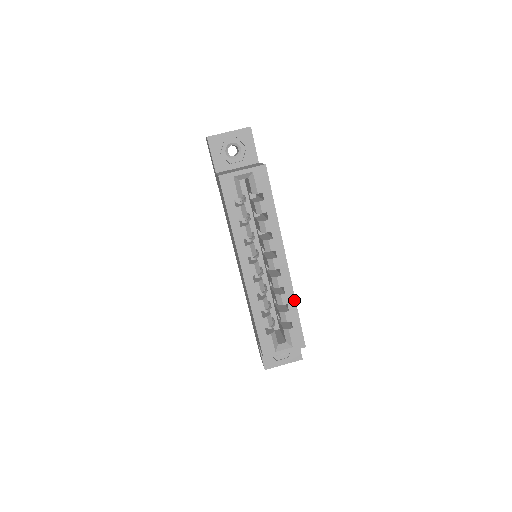
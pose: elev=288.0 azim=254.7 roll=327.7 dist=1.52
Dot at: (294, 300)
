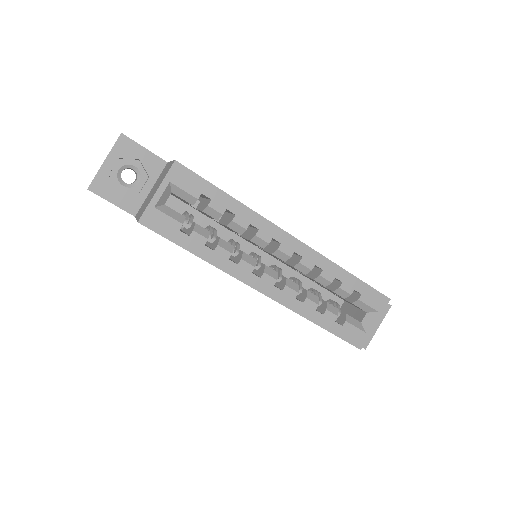
Dot at: (338, 267)
